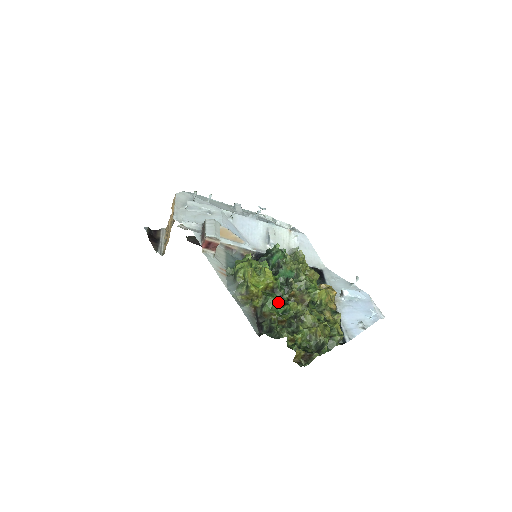
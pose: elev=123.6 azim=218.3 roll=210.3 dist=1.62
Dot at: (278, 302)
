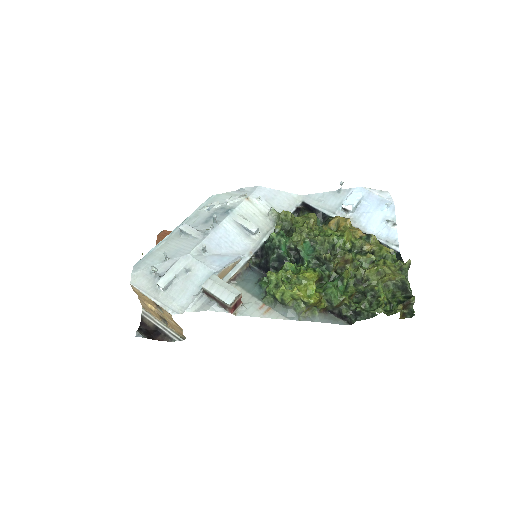
Dot at: (336, 286)
